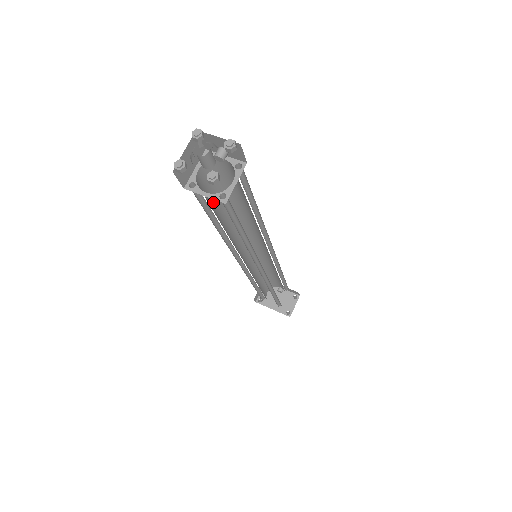
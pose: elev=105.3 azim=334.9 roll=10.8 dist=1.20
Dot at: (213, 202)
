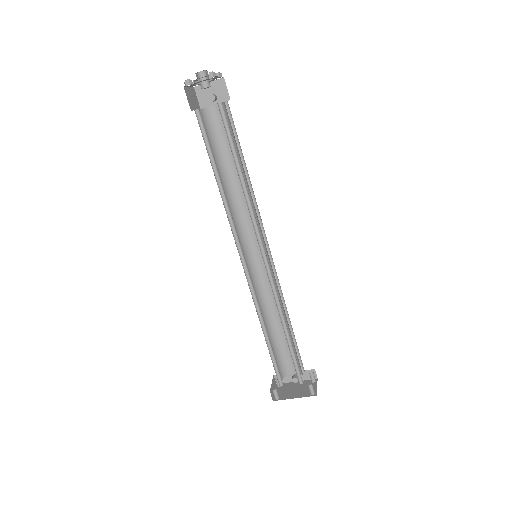
Dot at: (211, 153)
